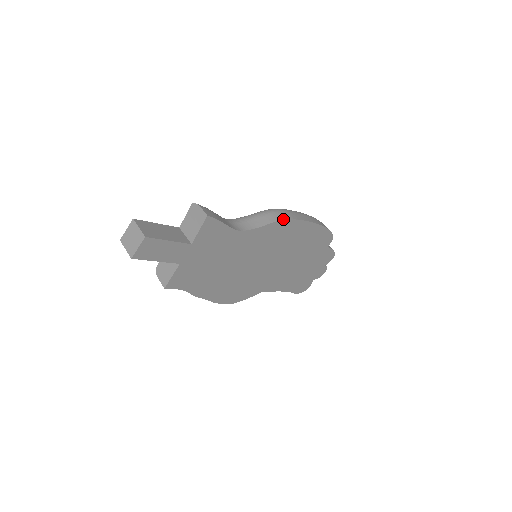
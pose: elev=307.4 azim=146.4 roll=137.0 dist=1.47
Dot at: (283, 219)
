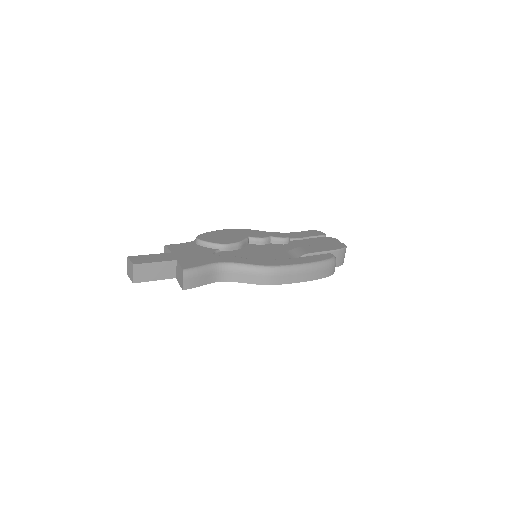
Dot at: (265, 284)
